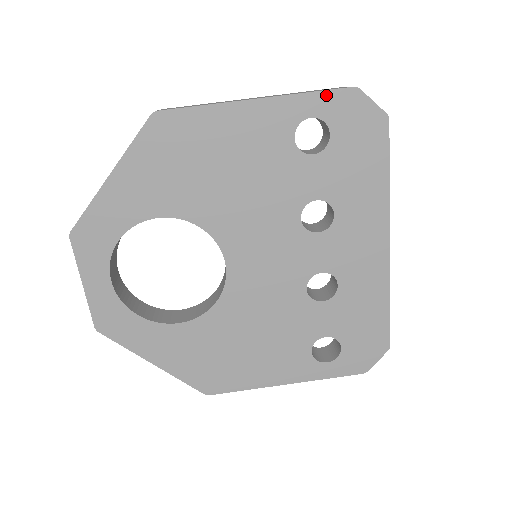
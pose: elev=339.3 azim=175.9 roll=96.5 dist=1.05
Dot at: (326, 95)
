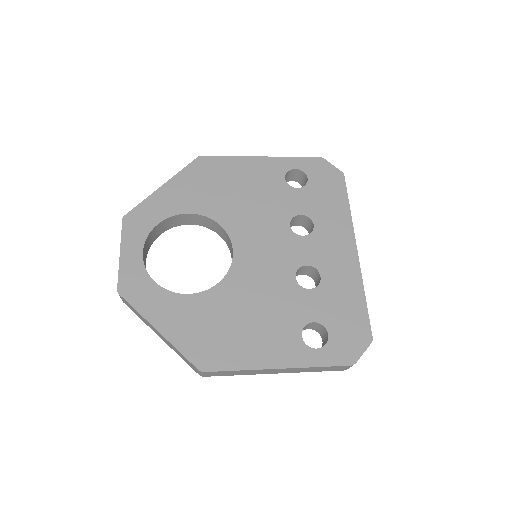
Dot at: (304, 159)
